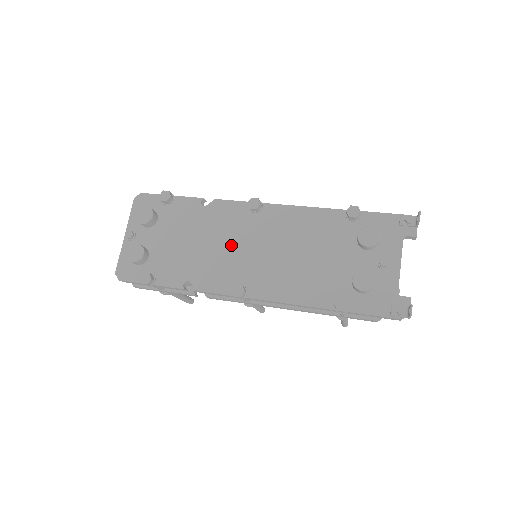
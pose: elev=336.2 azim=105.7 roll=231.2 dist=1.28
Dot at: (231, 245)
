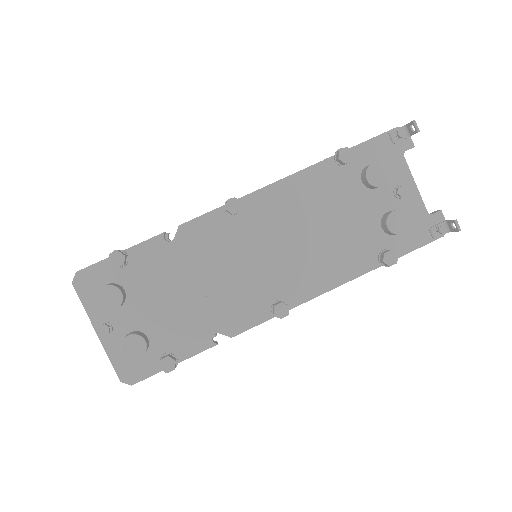
Dot at: (235, 266)
